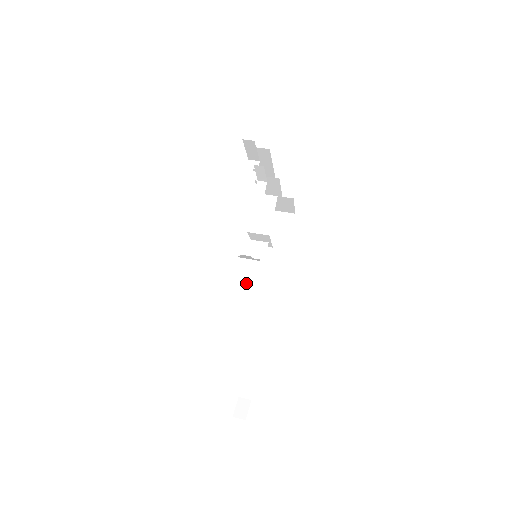
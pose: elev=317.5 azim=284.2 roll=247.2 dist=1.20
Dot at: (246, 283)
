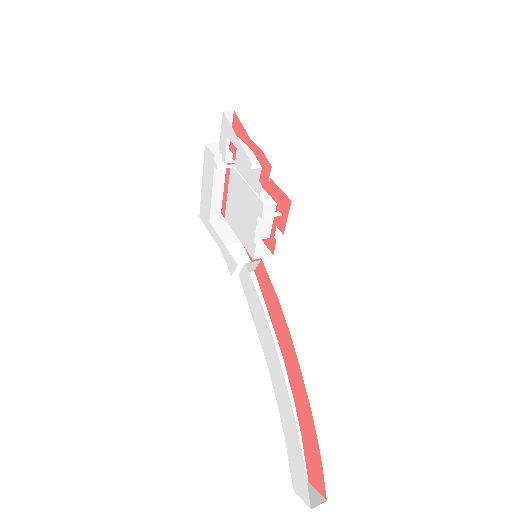
Dot at: (249, 306)
